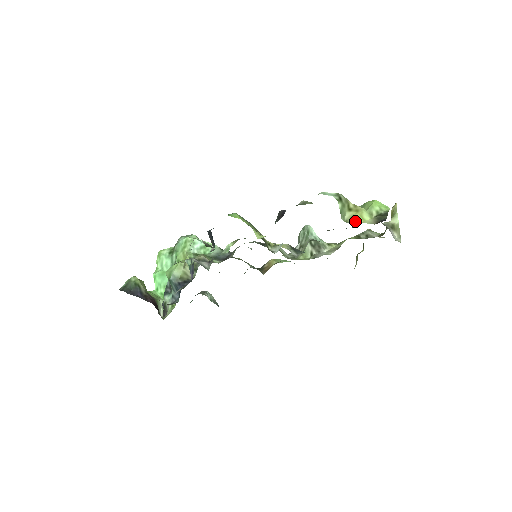
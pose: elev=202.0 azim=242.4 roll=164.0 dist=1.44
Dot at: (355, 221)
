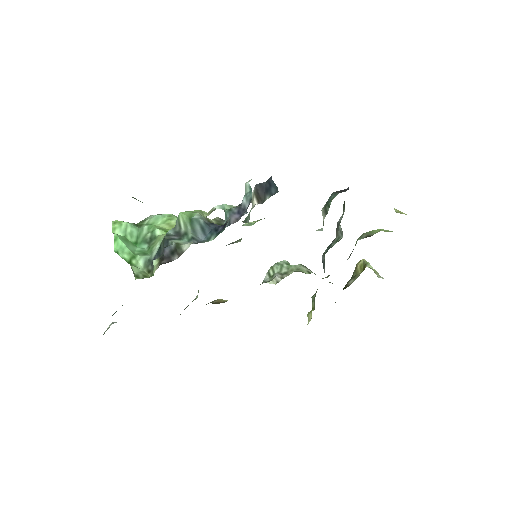
Dot at: occluded
